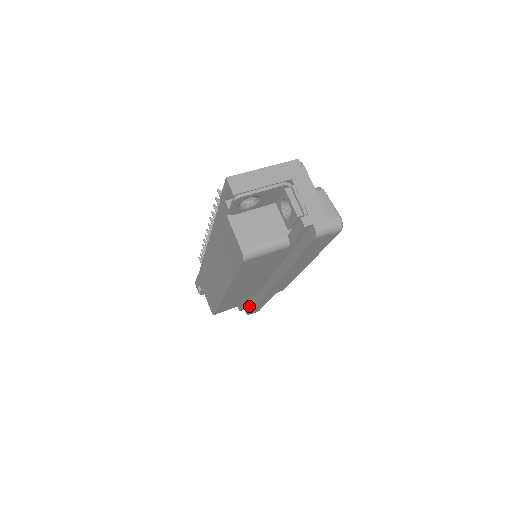
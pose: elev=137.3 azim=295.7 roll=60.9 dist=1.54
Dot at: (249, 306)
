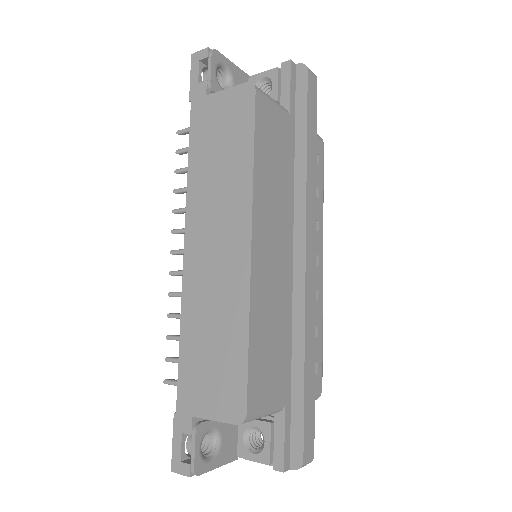
Dot at: (293, 424)
